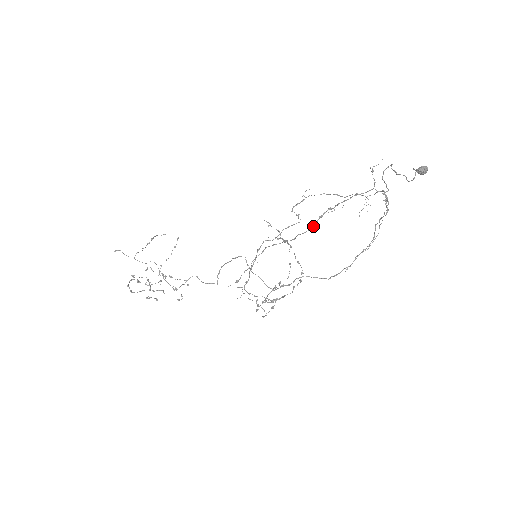
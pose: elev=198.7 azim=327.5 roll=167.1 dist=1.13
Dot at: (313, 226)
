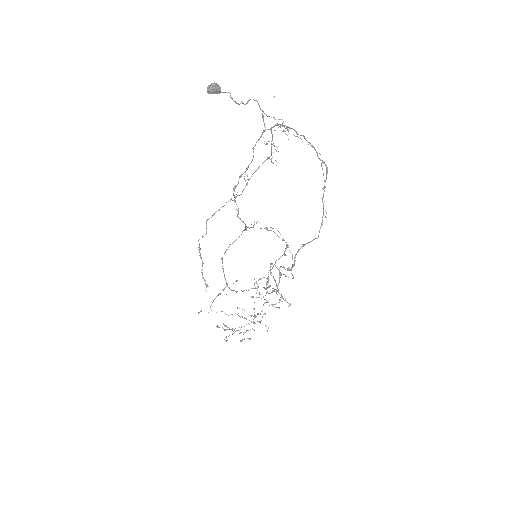
Dot at: (234, 201)
